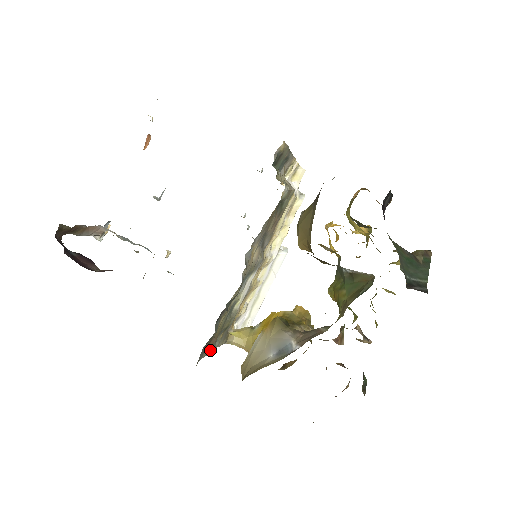
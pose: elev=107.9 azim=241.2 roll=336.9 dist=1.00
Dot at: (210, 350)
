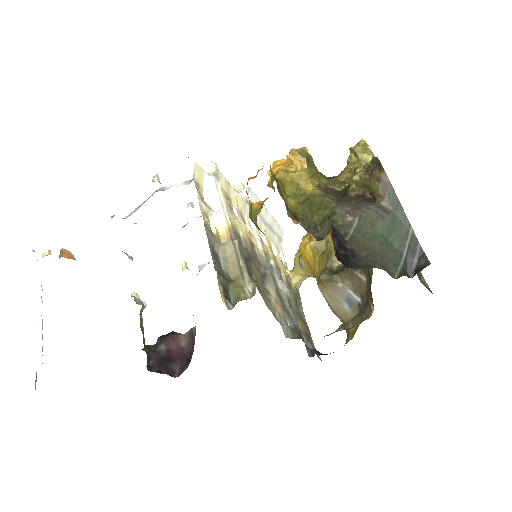
Dot at: (306, 325)
